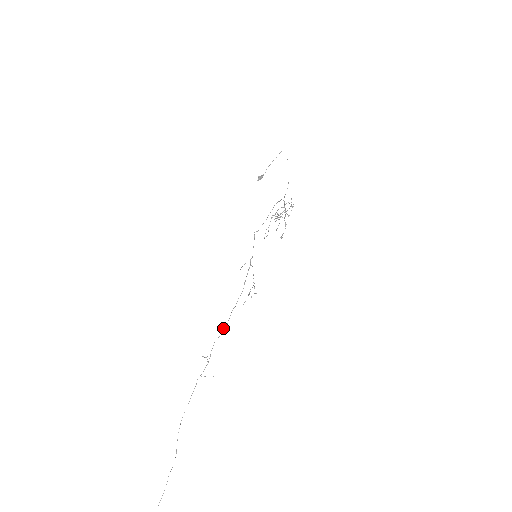
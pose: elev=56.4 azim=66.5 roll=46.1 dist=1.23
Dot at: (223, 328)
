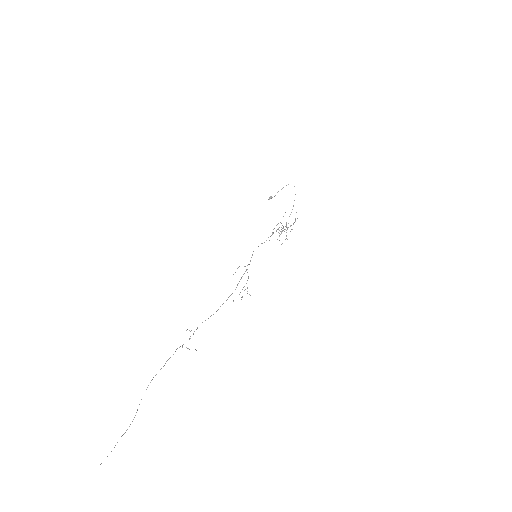
Dot at: (211, 315)
